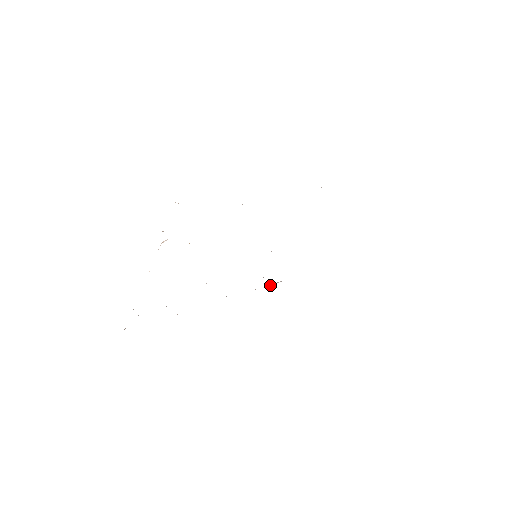
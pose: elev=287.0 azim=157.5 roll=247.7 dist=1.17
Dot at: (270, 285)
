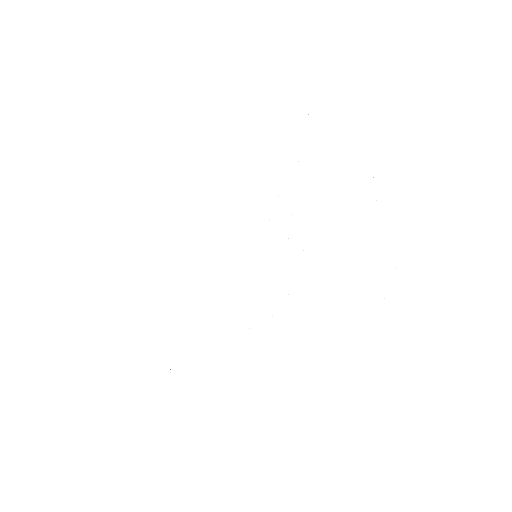
Dot at: occluded
